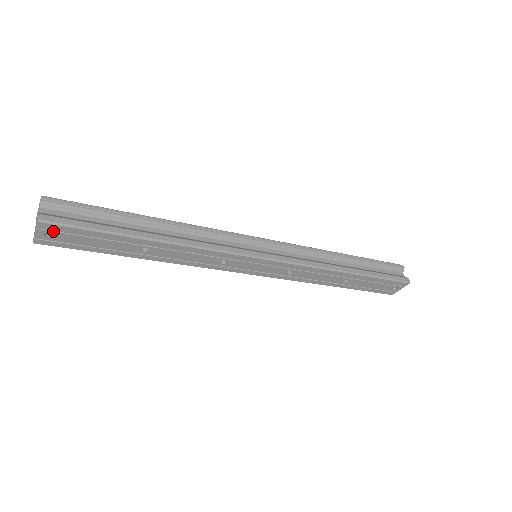
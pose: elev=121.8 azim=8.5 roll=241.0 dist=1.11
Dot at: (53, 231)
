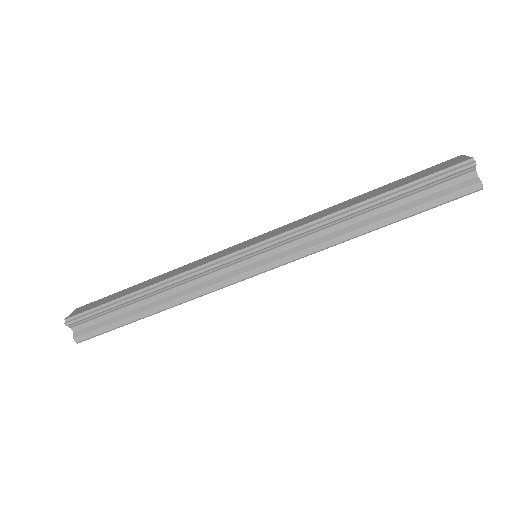
Dot at: occluded
